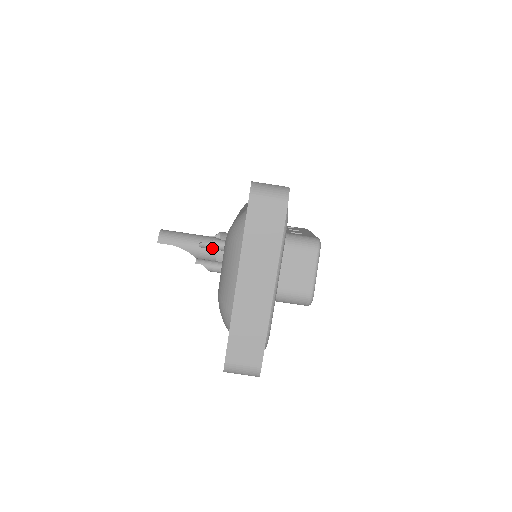
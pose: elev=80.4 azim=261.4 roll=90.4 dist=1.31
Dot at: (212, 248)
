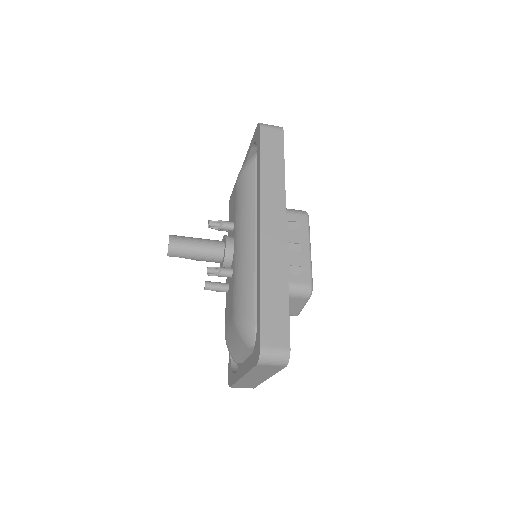
Dot at: (218, 276)
